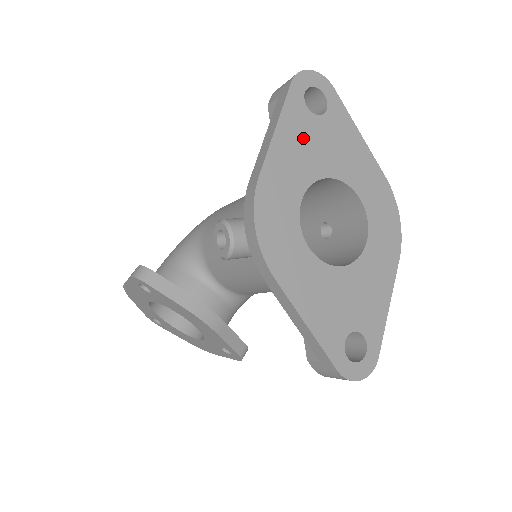
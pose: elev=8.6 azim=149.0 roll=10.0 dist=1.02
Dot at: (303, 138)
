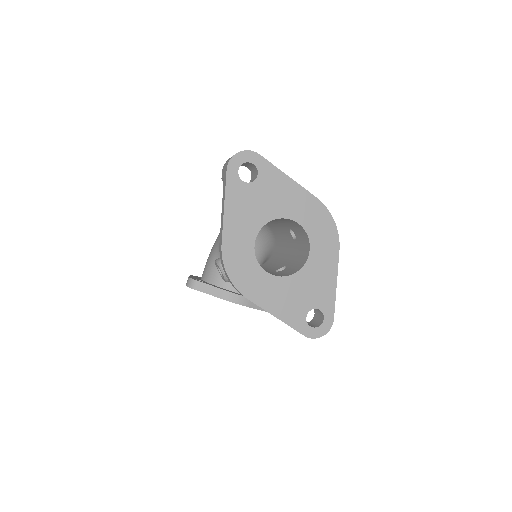
Dot at: (245, 204)
